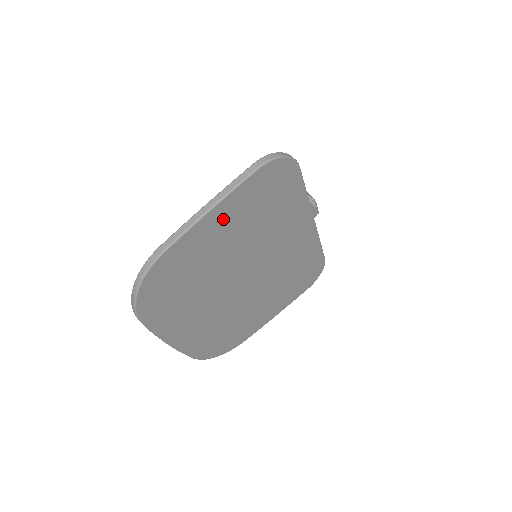
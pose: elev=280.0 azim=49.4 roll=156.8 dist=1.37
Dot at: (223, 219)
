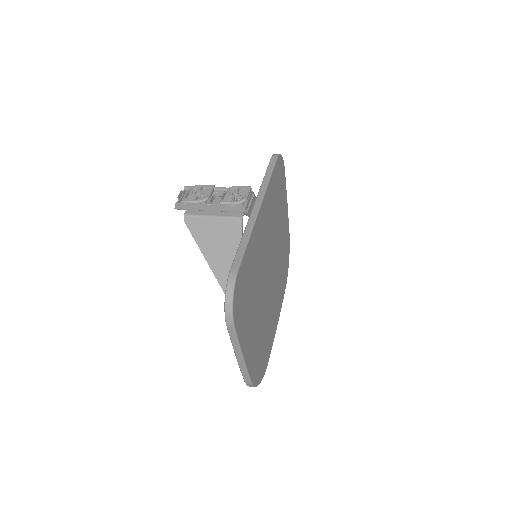
Dot at: (247, 338)
